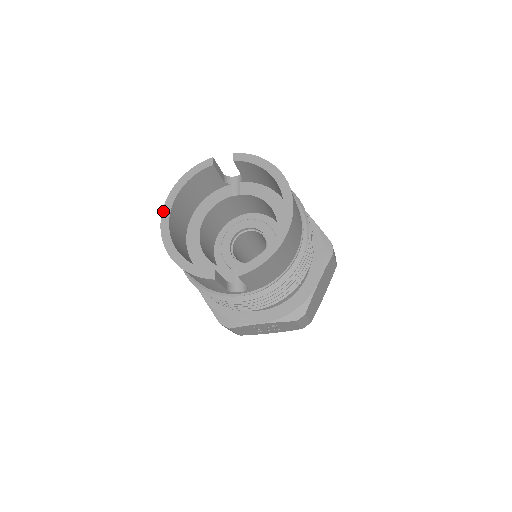
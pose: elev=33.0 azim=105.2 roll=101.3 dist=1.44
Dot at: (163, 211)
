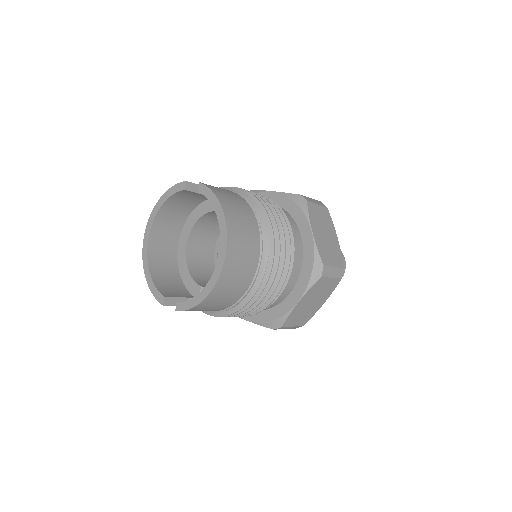
Dot at: (147, 224)
